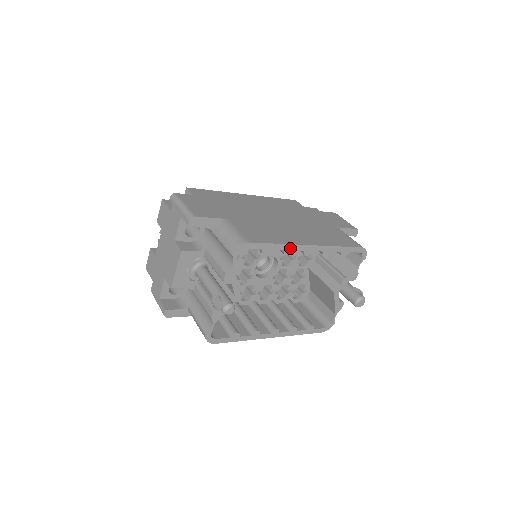
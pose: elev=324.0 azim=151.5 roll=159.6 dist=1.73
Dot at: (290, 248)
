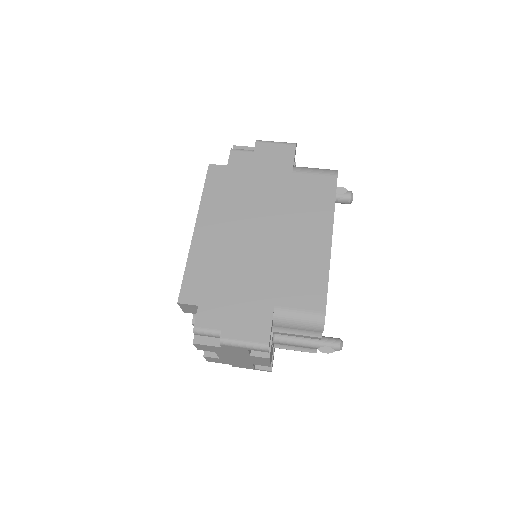
Dot at: (329, 265)
